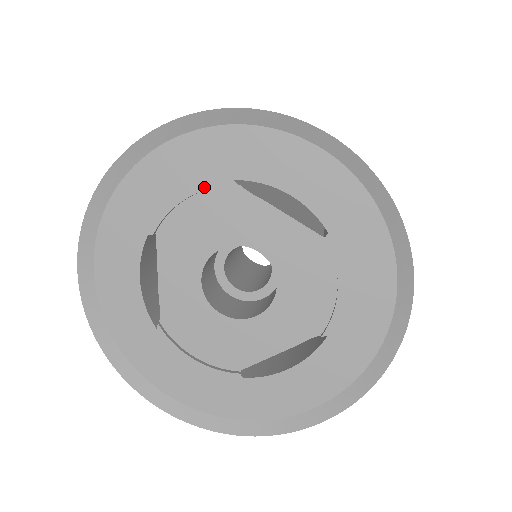
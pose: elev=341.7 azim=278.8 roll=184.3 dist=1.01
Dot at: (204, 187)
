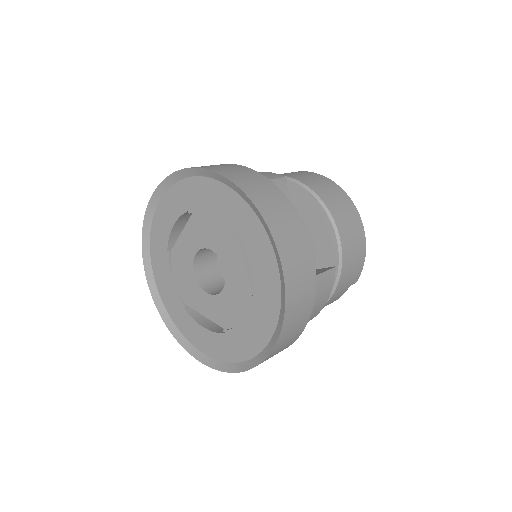
Dot at: (221, 218)
